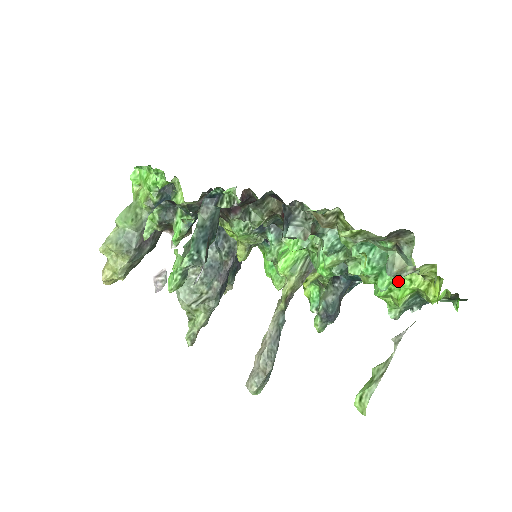
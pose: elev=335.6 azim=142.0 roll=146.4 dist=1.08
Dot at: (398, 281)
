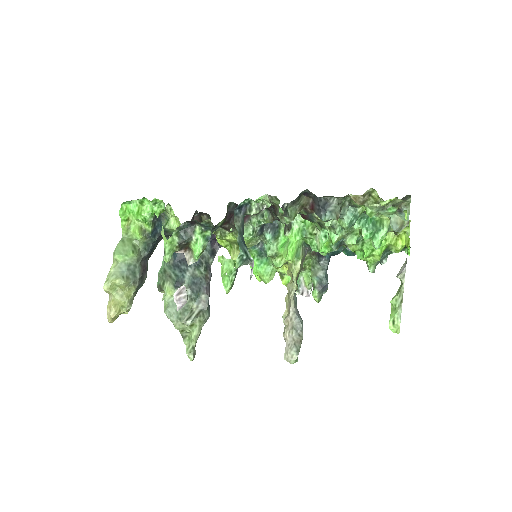
Dot at: occluded
